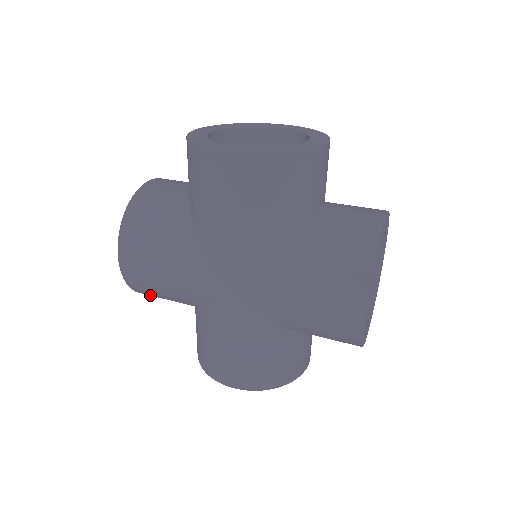
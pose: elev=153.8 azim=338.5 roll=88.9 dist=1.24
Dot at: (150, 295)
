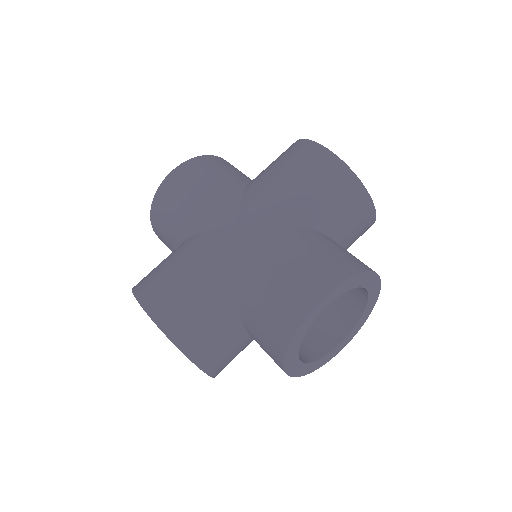
Dot at: (194, 339)
